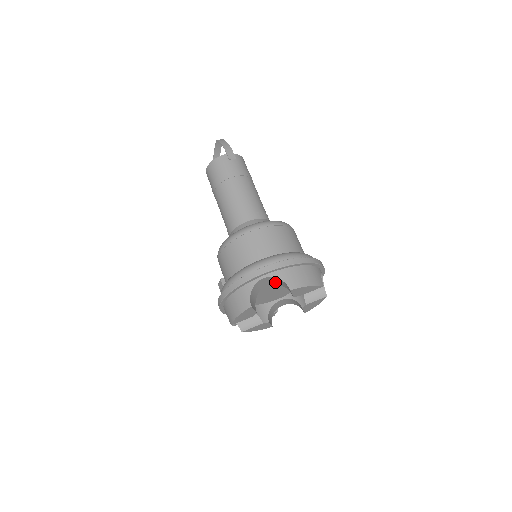
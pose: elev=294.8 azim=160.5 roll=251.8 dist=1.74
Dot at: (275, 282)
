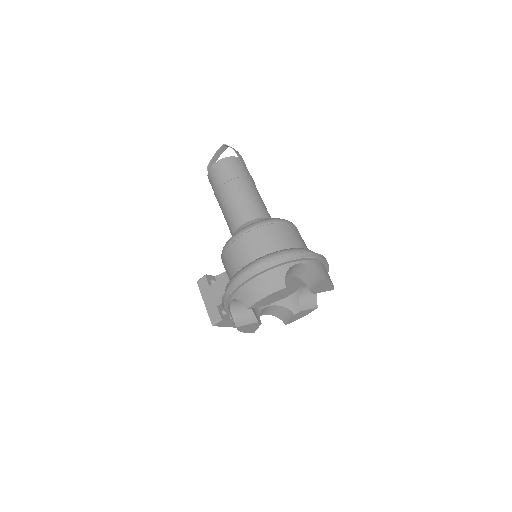
Dot at: (299, 273)
